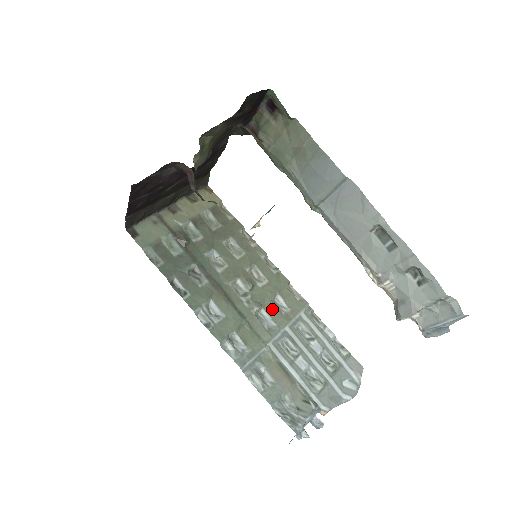
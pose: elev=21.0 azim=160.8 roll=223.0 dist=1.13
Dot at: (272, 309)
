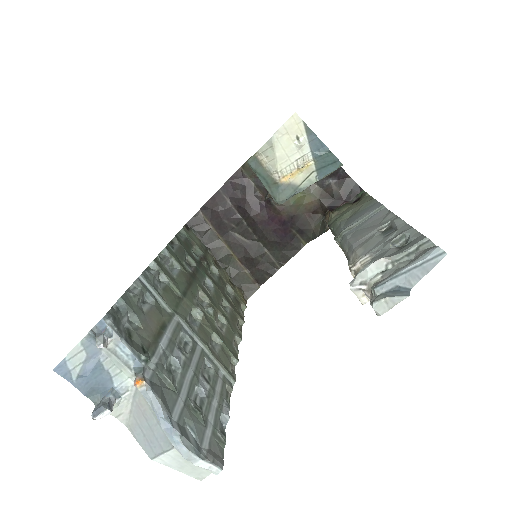
Dot at: (206, 331)
